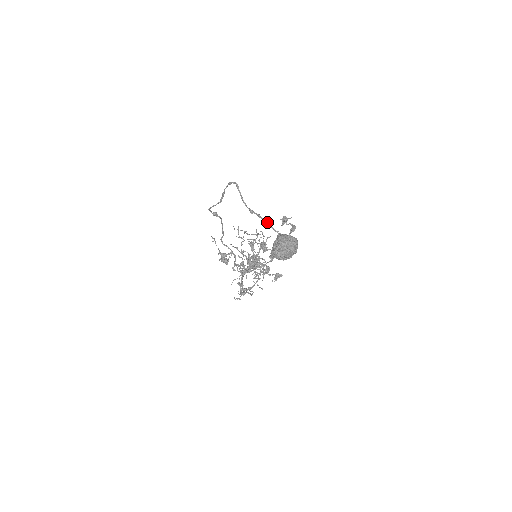
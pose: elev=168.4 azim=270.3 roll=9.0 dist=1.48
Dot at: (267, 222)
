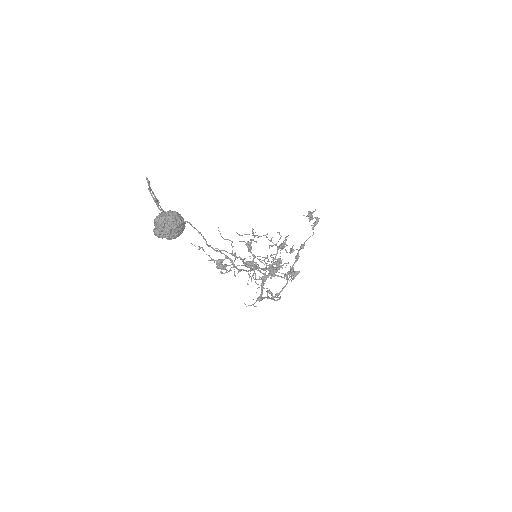
Dot at: (156, 204)
